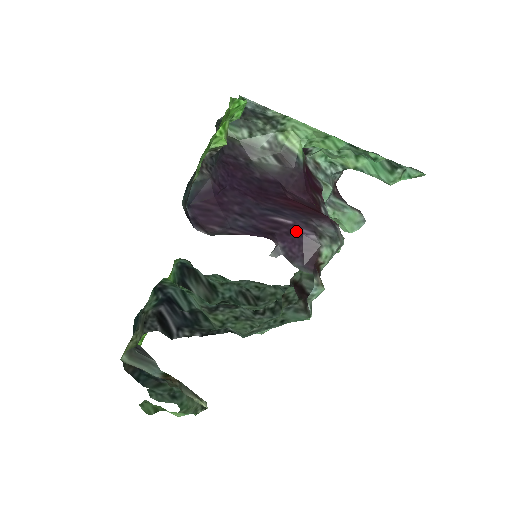
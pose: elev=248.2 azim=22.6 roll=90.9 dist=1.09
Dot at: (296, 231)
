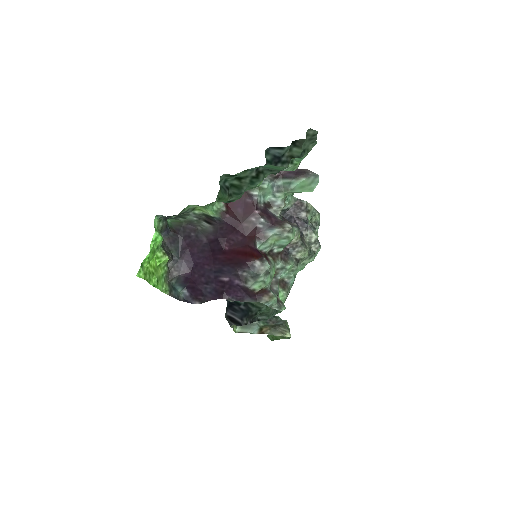
Dot at: (233, 284)
